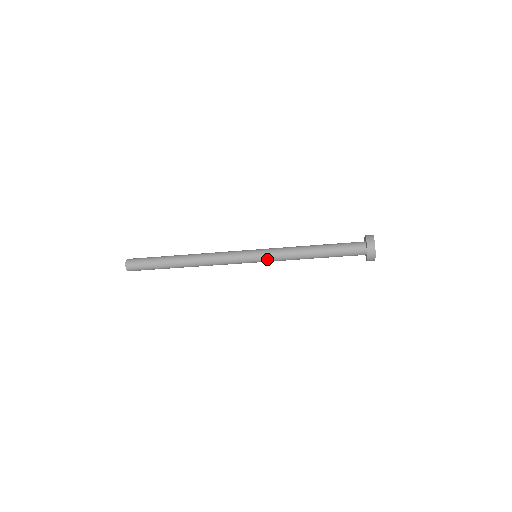
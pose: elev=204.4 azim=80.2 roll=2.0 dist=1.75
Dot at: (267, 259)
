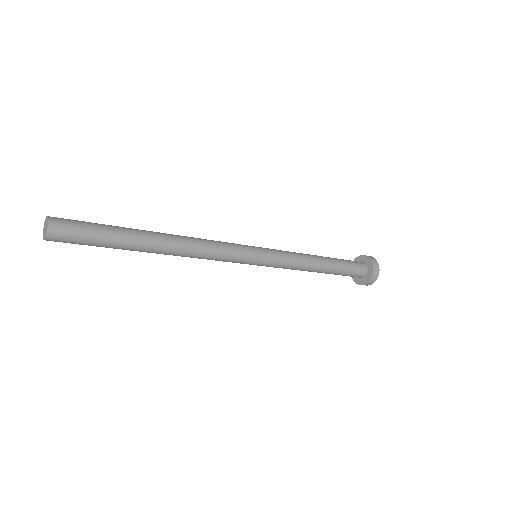
Dot at: (269, 266)
